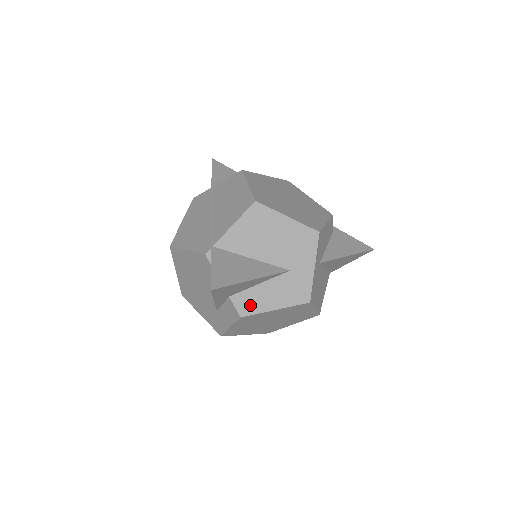
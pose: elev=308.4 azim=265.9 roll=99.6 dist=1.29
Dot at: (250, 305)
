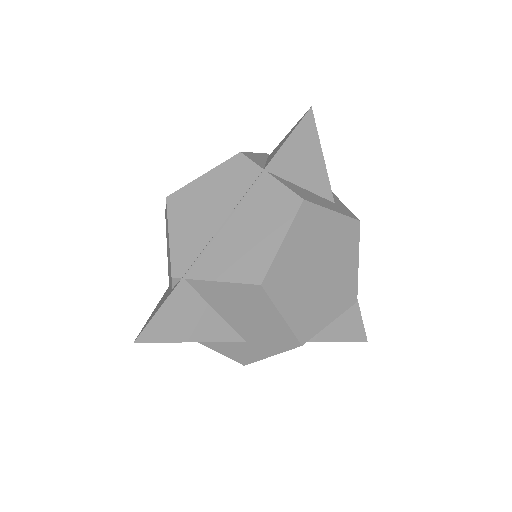
Dot at: occluded
